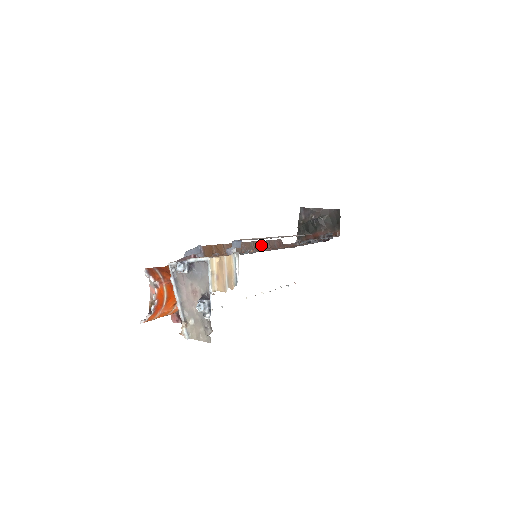
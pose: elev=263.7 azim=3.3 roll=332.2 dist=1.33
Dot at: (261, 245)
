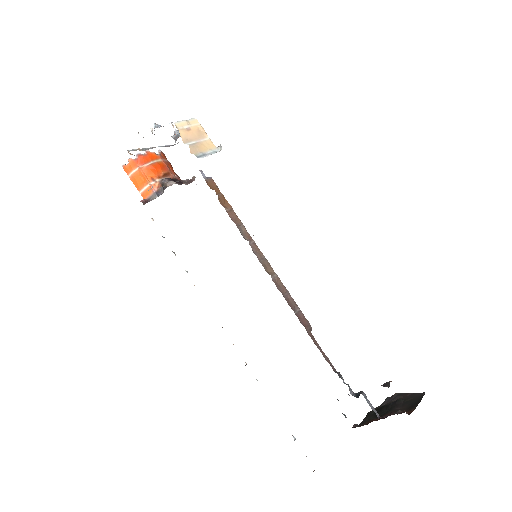
Dot at: (276, 278)
